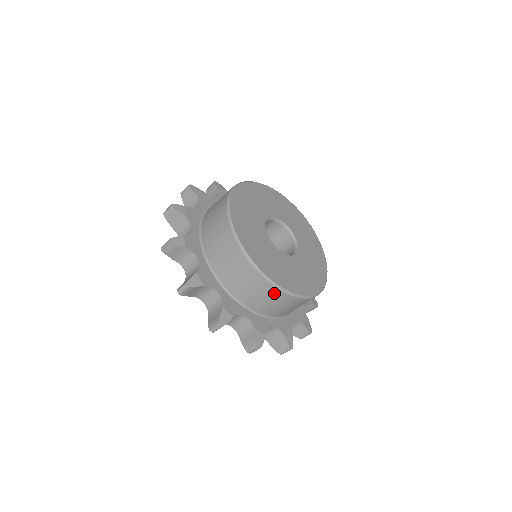
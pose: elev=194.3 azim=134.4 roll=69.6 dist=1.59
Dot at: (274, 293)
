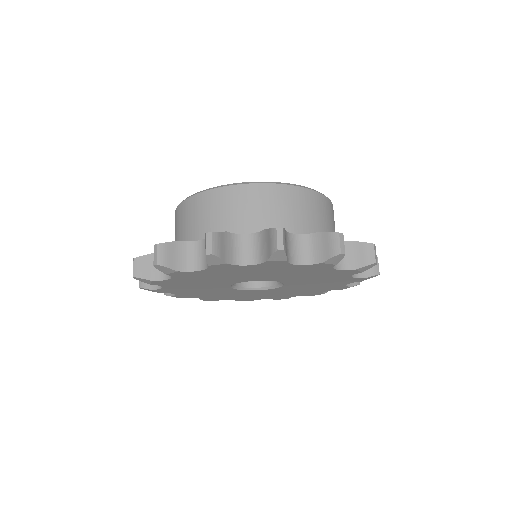
Dot at: (212, 198)
